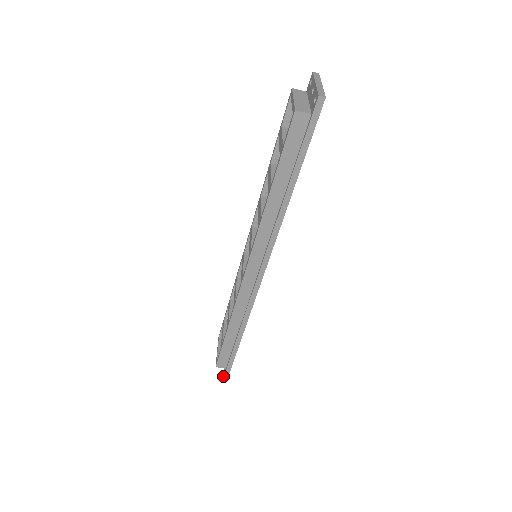
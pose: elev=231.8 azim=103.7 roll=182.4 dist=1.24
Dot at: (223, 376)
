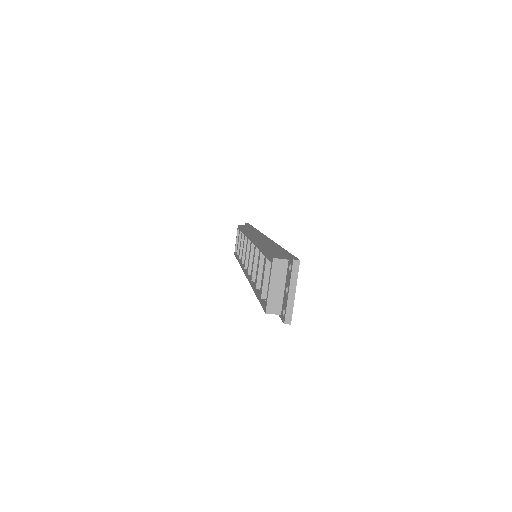
Dot at: occluded
